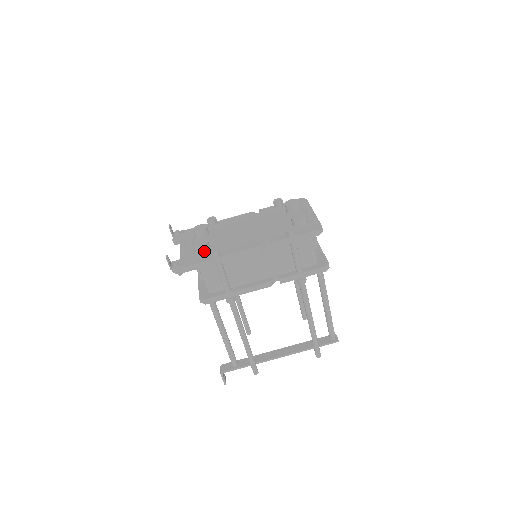
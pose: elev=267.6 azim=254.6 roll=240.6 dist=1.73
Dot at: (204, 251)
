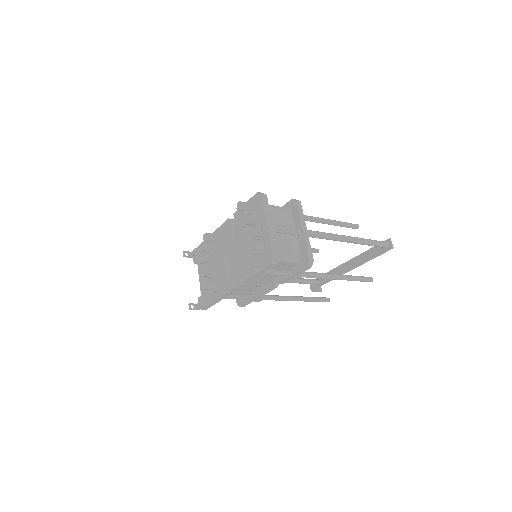
Dot at: (210, 289)
